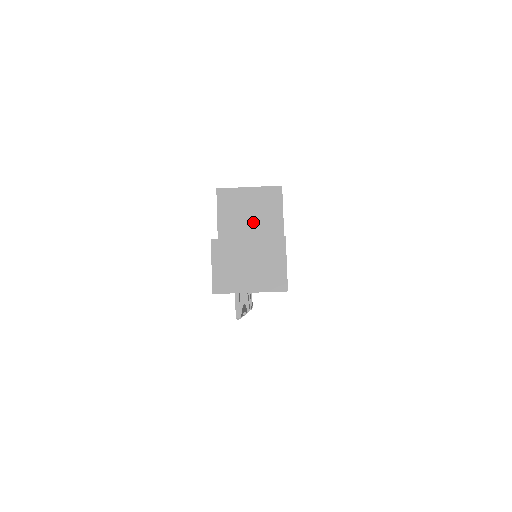
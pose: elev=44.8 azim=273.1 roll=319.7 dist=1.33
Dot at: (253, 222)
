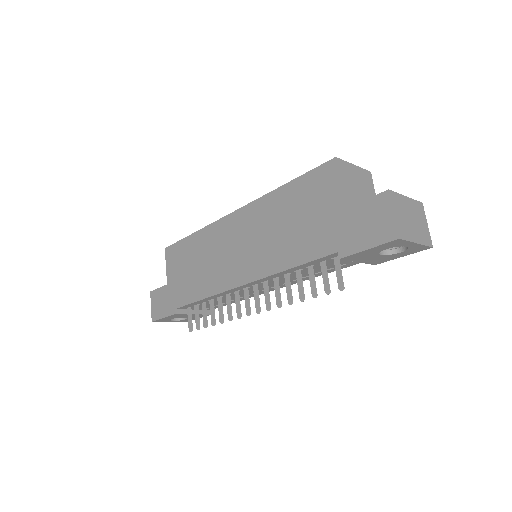
Dot at: (362, 195)
